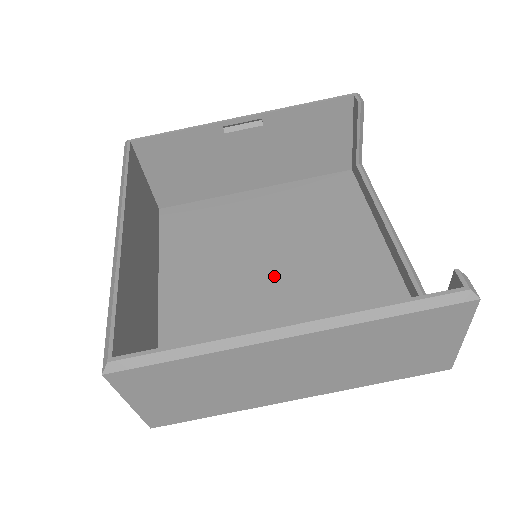
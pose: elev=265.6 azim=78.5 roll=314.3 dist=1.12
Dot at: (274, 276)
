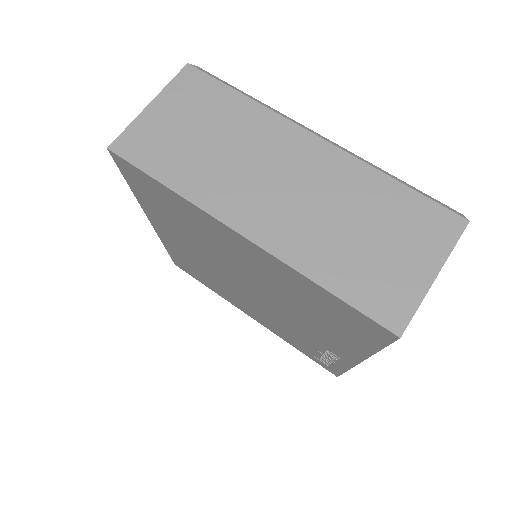
Dot at: occluded
